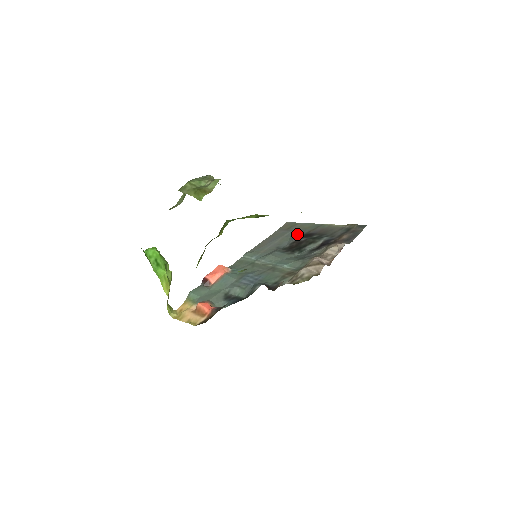
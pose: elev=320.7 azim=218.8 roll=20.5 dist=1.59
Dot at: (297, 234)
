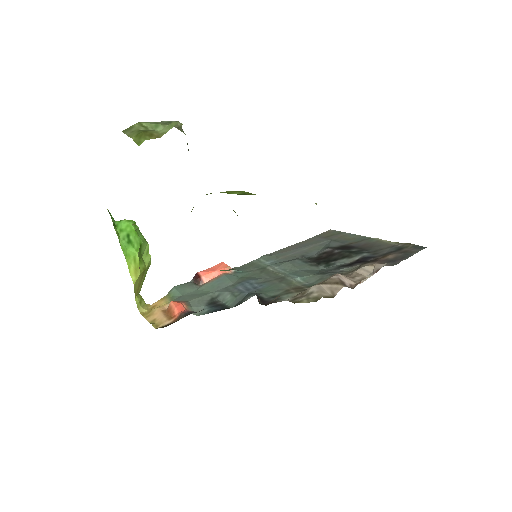
Dot at: (333, 244)
